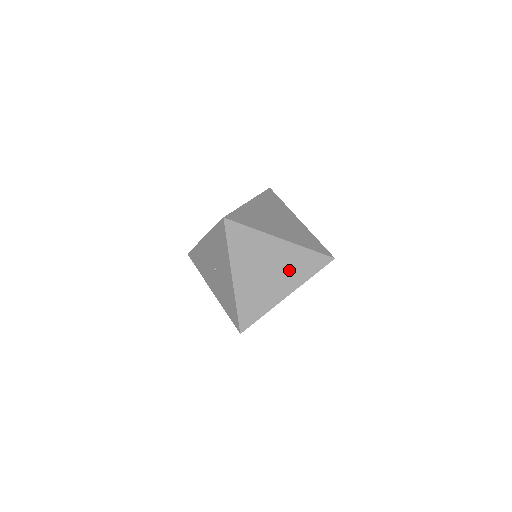
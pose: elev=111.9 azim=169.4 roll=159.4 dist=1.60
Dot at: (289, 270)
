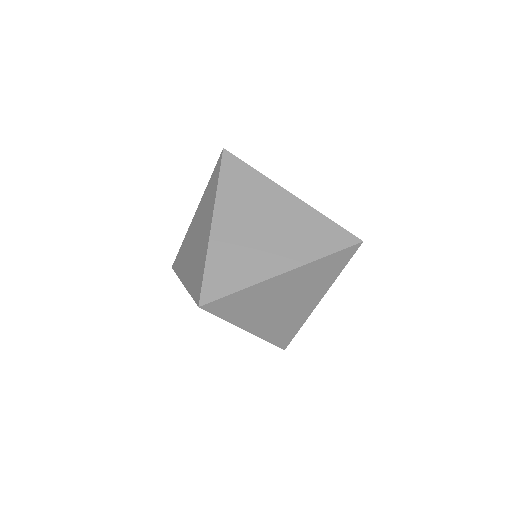
Dot at: (310, 285)
